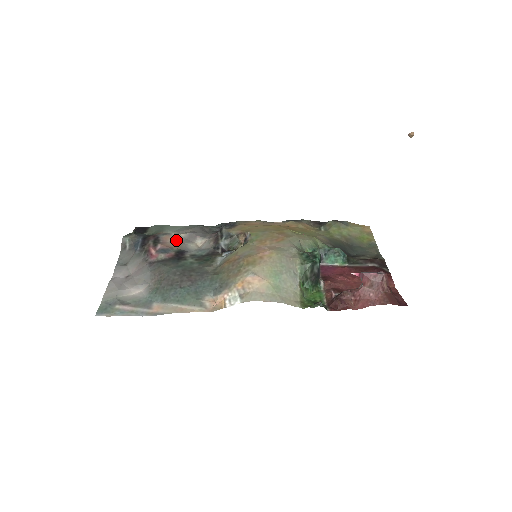
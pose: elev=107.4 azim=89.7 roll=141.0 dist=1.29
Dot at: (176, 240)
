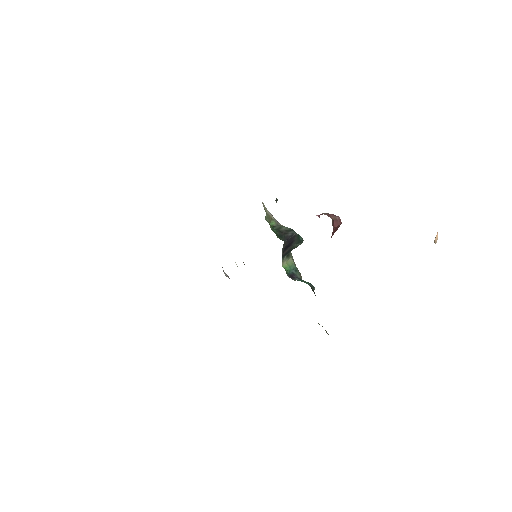
Dot at: occluded
